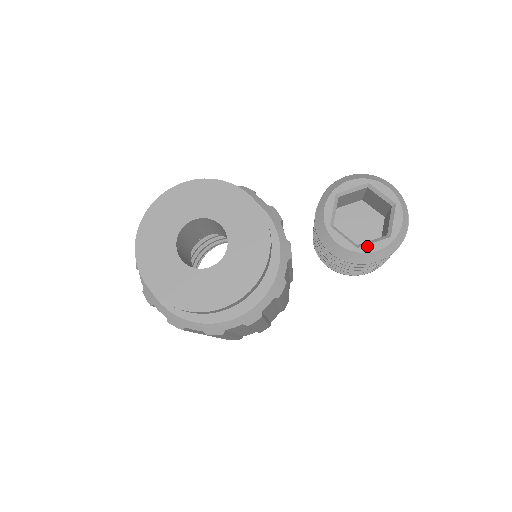
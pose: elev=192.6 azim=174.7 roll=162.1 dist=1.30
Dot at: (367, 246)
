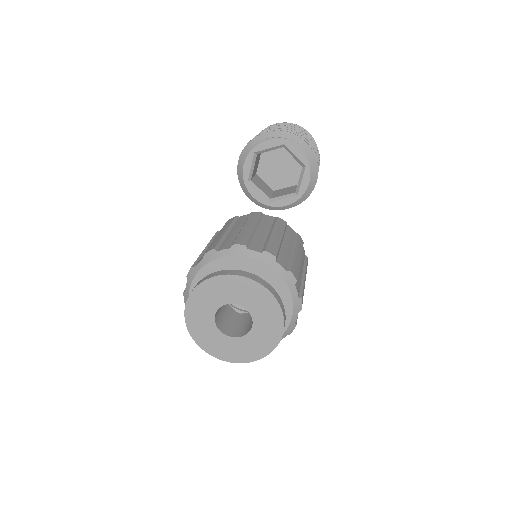
Dot at: (301, 188)
